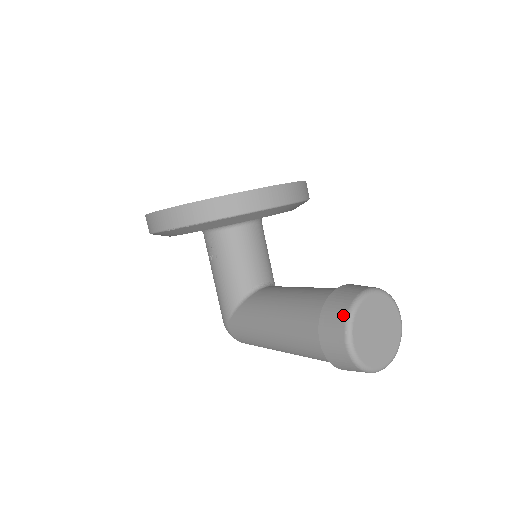
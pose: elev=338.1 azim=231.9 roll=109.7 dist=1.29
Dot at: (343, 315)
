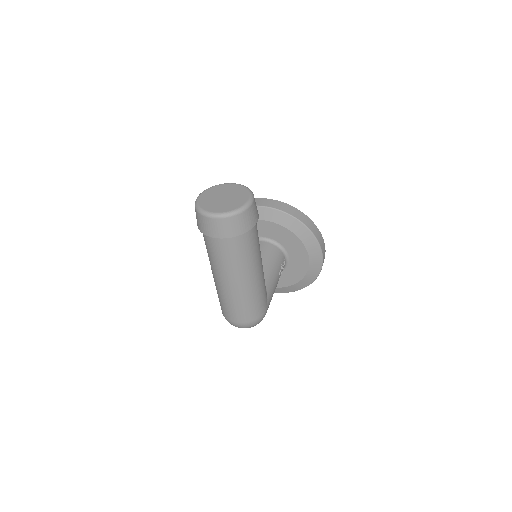
Dot at: occluded
